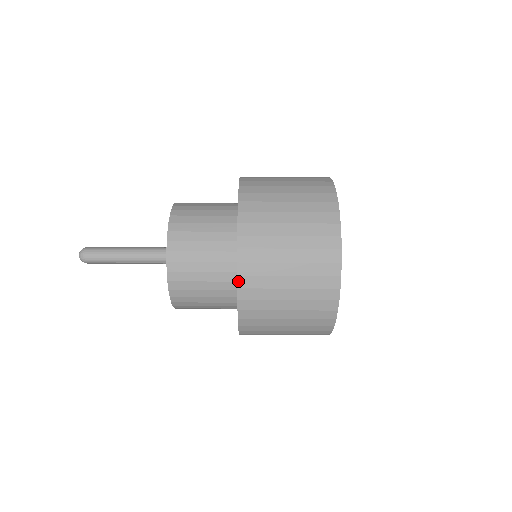
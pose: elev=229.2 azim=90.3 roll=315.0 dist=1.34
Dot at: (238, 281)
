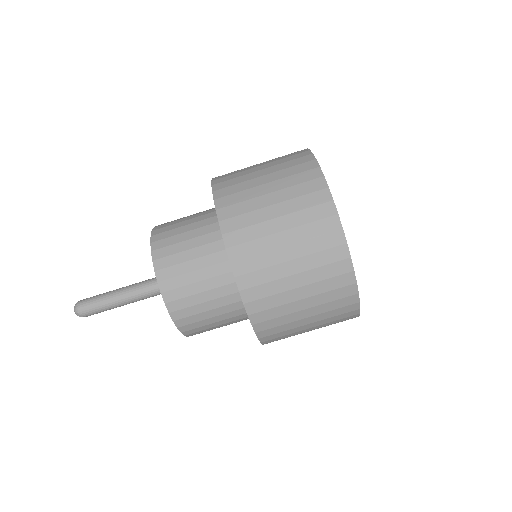
Dot at: (224, 240)
